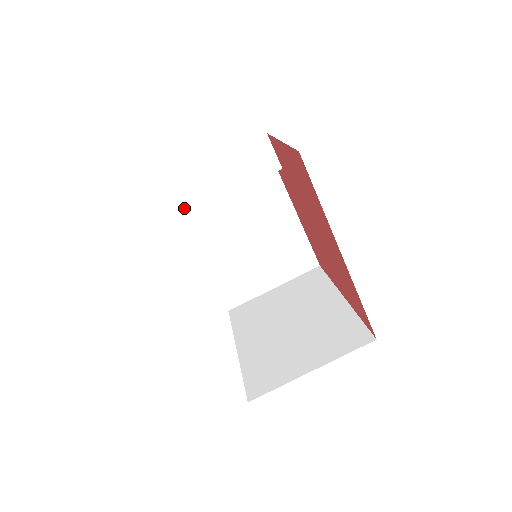
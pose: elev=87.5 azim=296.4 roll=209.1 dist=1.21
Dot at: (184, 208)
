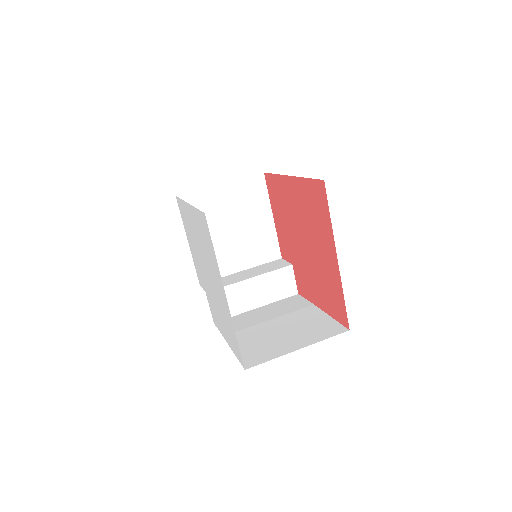
Dot at: occluded
